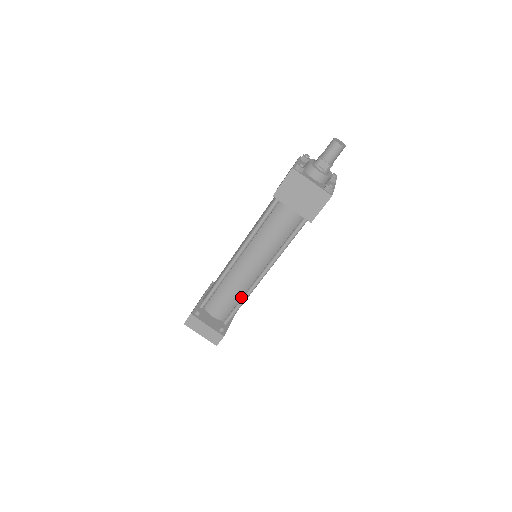
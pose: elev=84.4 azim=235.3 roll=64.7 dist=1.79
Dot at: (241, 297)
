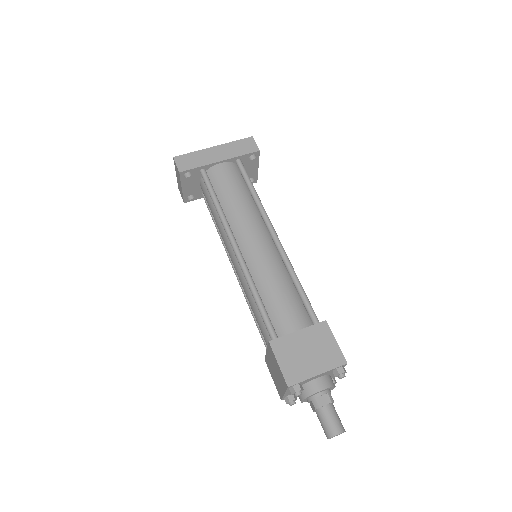
Dot at: occluded
